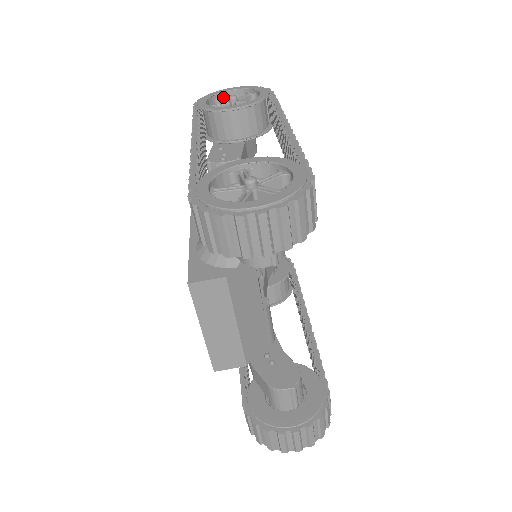
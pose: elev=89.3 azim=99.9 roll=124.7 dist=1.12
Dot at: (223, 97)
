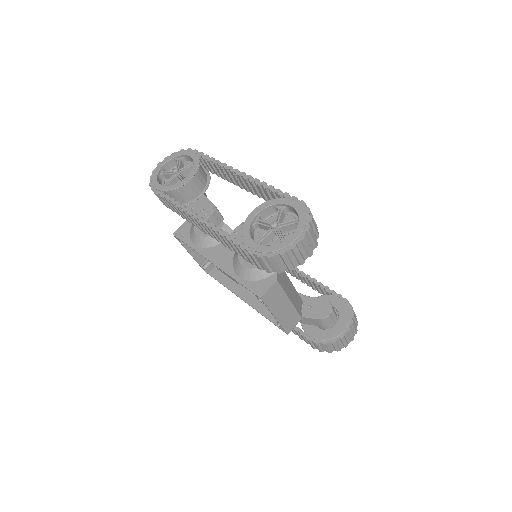
Dot at: (163, 172)
